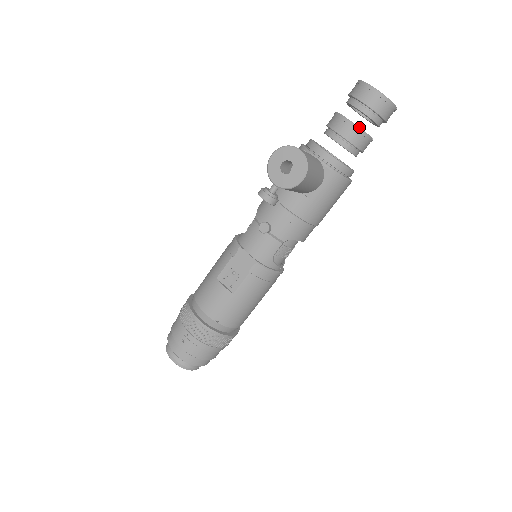
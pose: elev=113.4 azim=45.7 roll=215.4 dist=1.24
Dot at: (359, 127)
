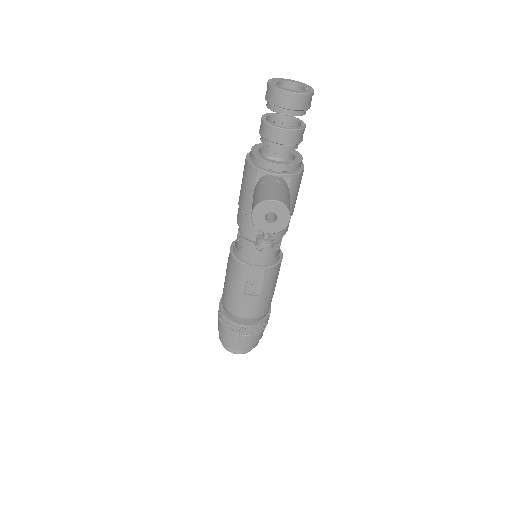
Dot at: (294, 129)
